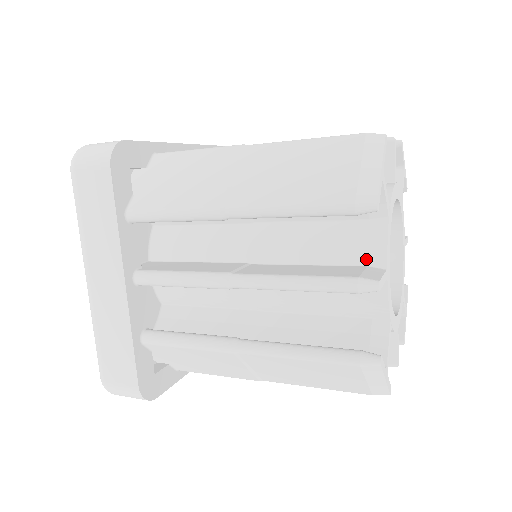
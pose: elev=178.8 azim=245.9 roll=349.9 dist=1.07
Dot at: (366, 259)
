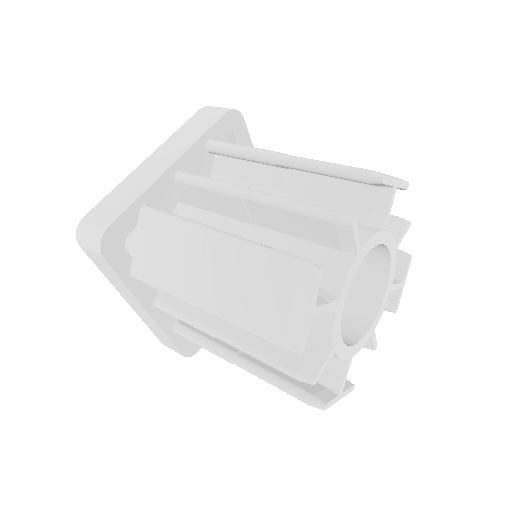
Dot at: (318, 336)
